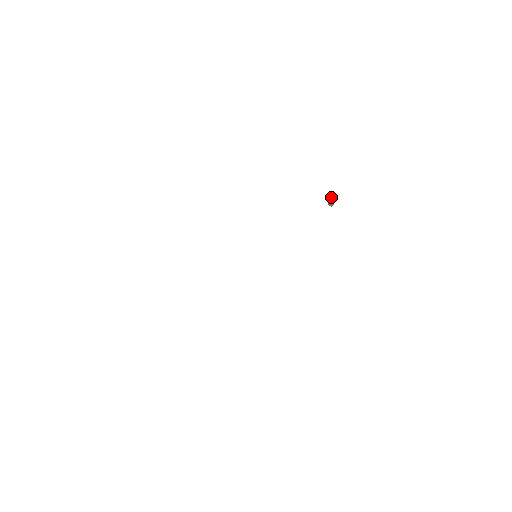
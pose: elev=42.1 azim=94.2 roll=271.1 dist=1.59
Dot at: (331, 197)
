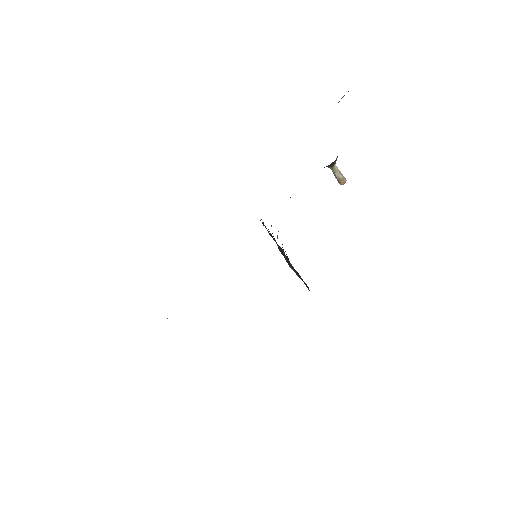
Dot at: (330, 168)
